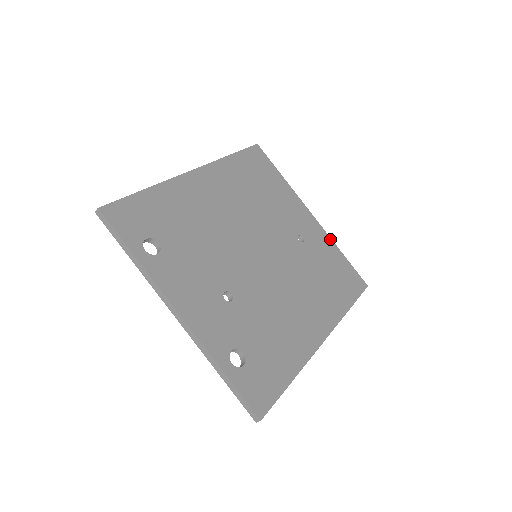
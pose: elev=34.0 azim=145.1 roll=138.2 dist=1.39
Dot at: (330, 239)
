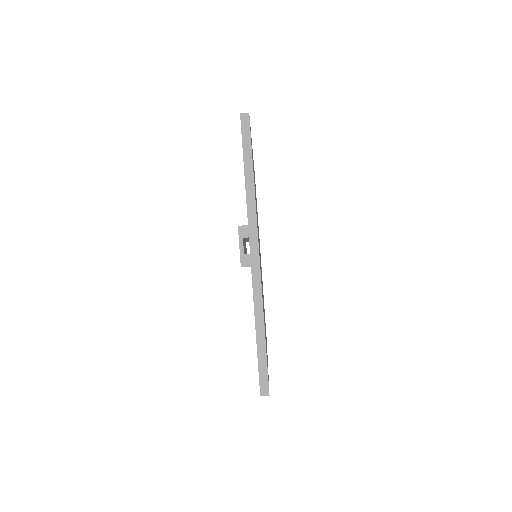
Dot at: occluded
